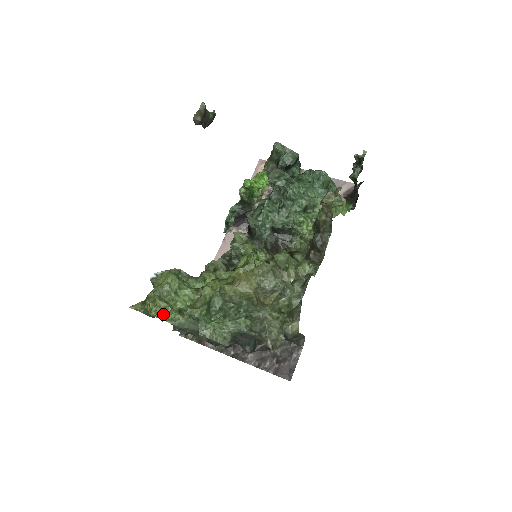
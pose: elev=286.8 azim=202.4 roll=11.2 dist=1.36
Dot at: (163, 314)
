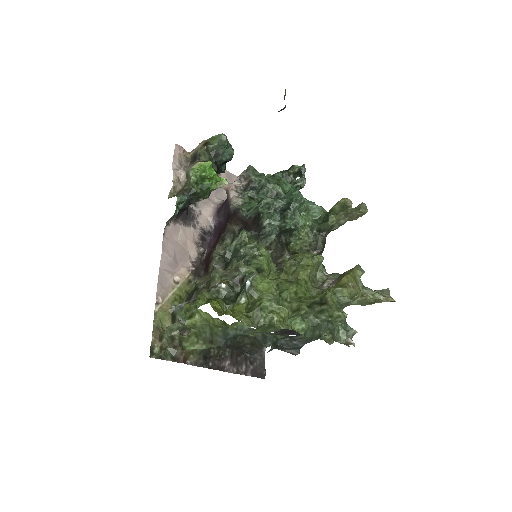
Dot at: (291, 325)
